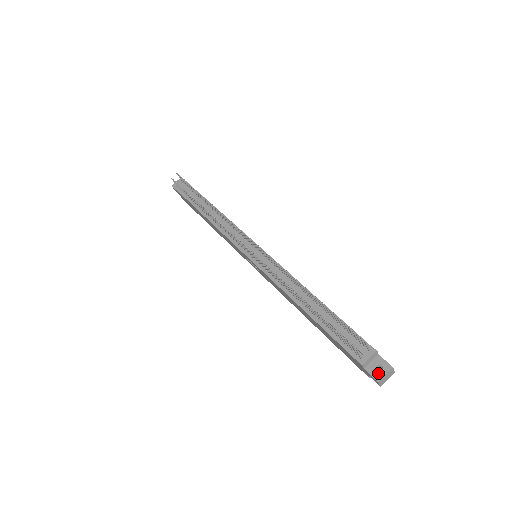
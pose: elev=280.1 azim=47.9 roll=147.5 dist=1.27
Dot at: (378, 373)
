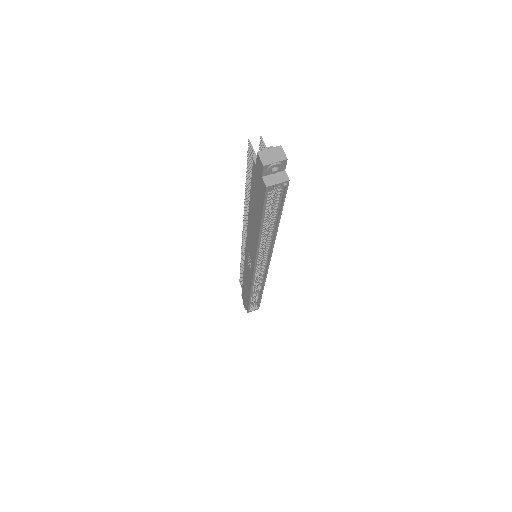
Dot at: (262, 150)
